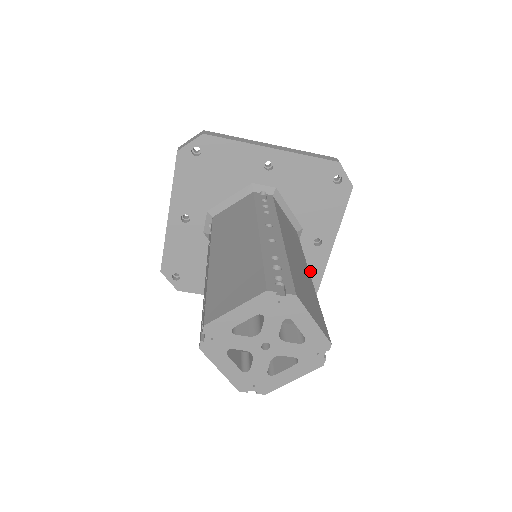
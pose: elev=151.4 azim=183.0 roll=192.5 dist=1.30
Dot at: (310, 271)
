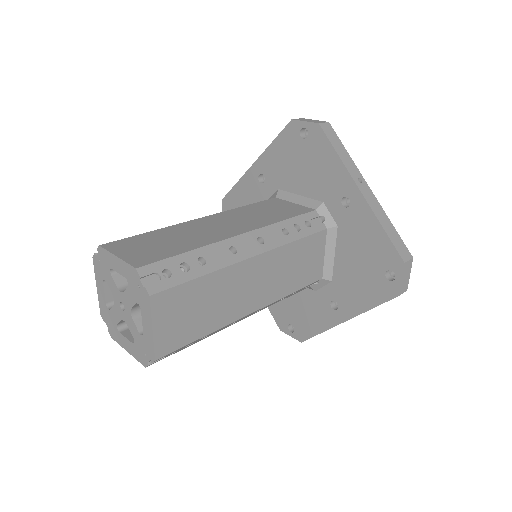
Dot at: (370, 238)
